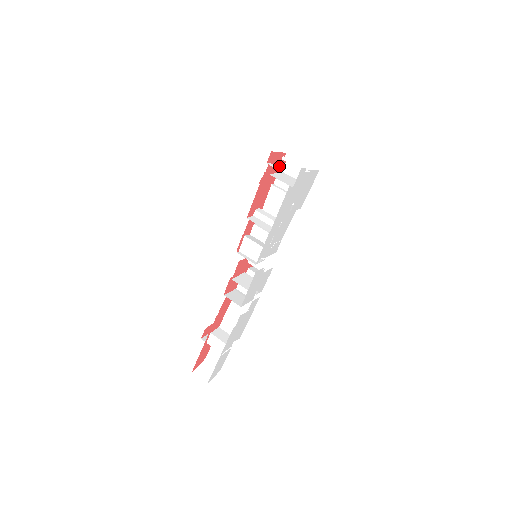
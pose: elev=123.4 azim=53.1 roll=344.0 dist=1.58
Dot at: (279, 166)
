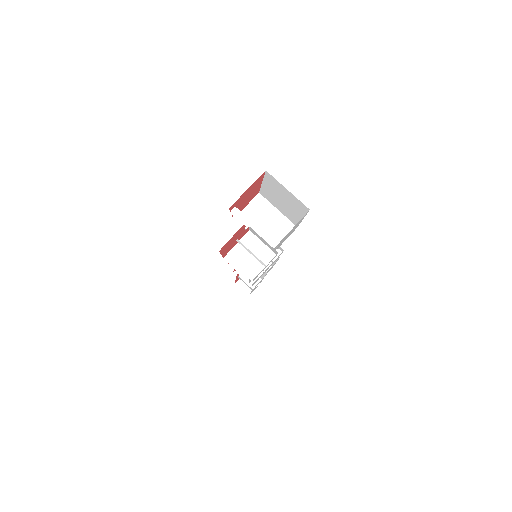
Dot at: (238, 239)
